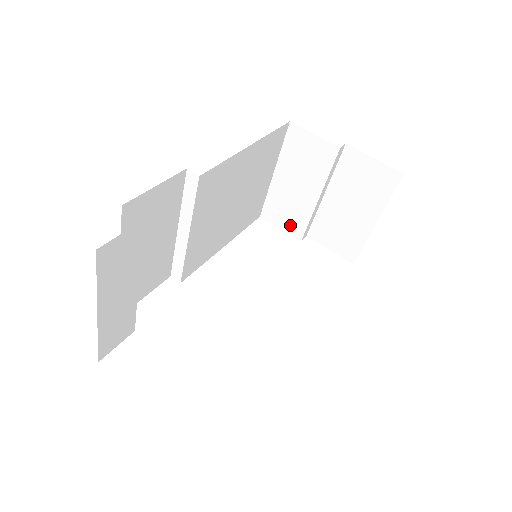
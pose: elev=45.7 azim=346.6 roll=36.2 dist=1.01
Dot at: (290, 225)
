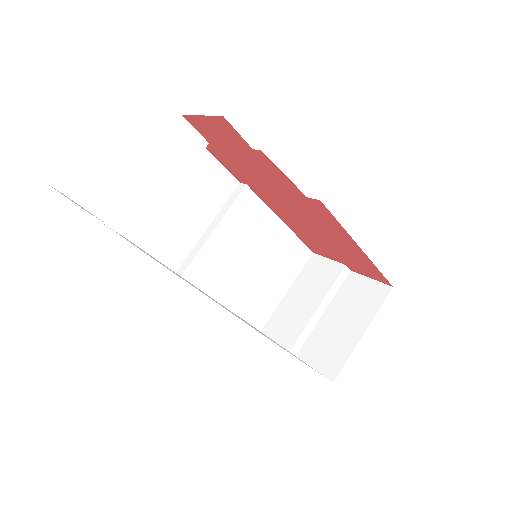
Dot at: (284, 337)
